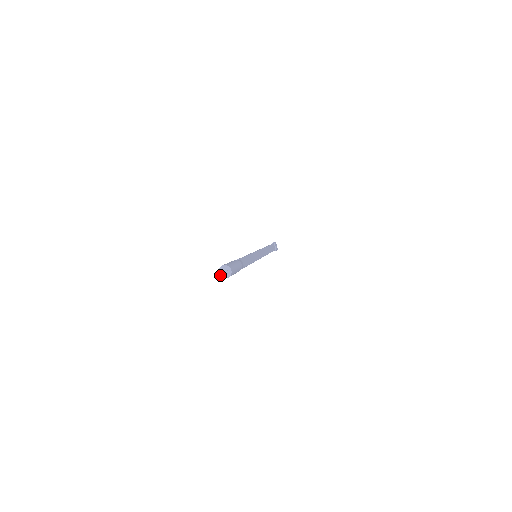
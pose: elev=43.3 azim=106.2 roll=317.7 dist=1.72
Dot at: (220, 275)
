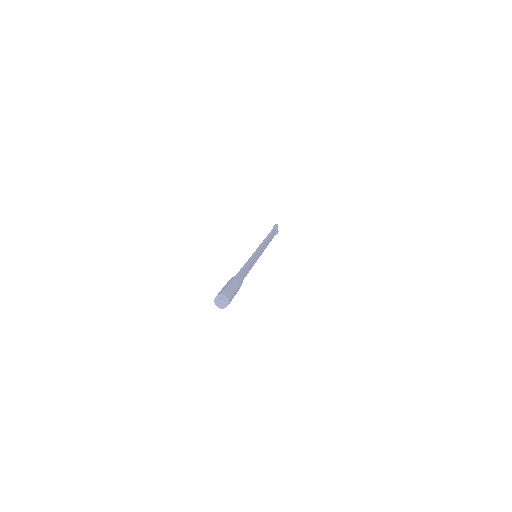
Dot at: (216, 304)
